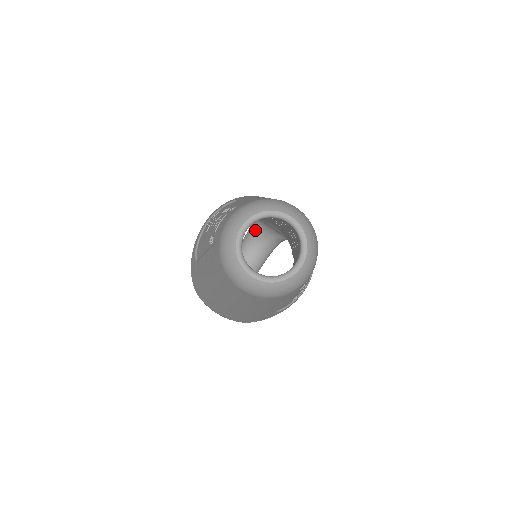
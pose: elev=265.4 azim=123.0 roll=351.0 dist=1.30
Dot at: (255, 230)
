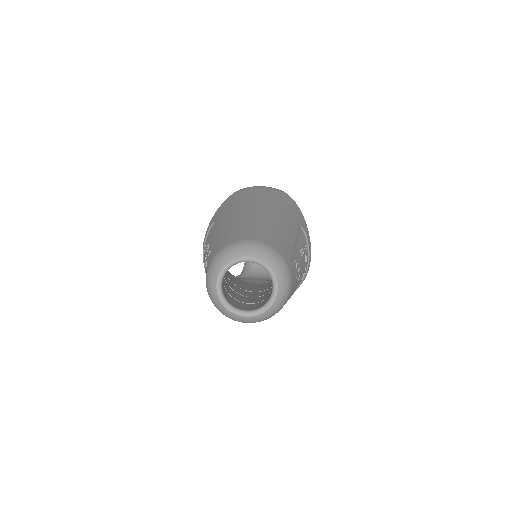
Dot at: occluded
